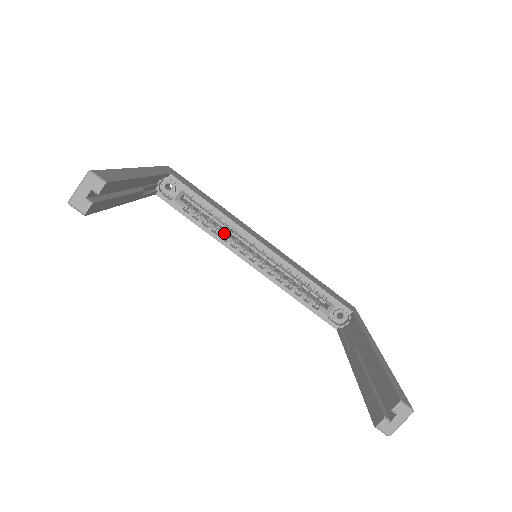
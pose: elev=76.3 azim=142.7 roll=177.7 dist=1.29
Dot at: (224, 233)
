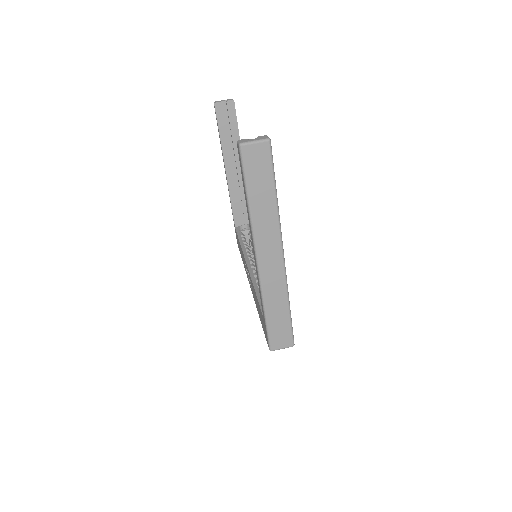
Dot at: occluded
